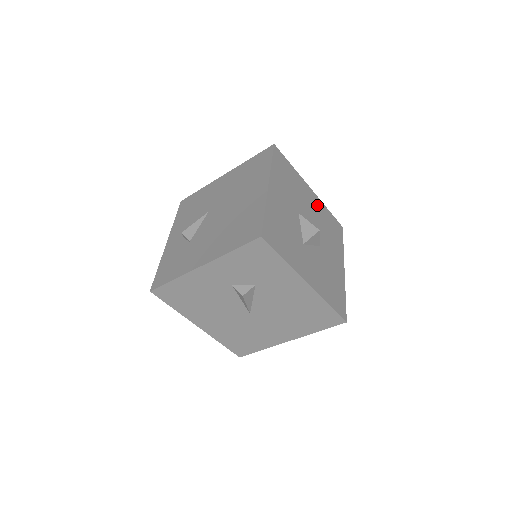
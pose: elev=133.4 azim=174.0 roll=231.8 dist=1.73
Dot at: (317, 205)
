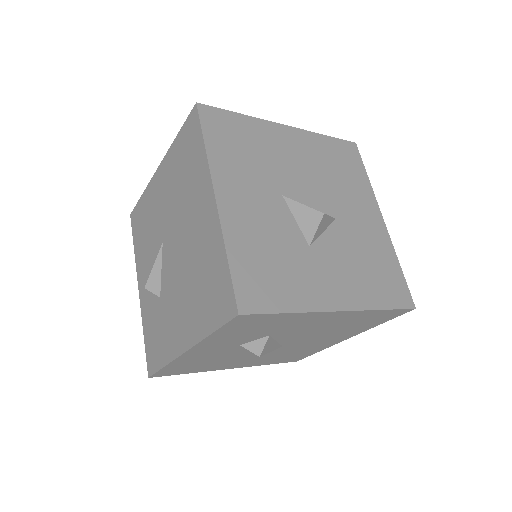
Dot at: (305, 146)
